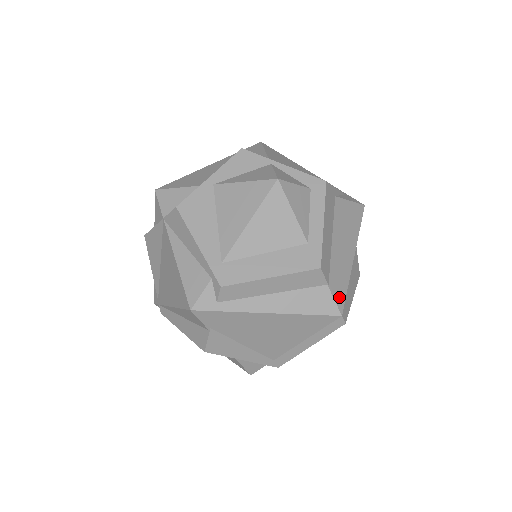
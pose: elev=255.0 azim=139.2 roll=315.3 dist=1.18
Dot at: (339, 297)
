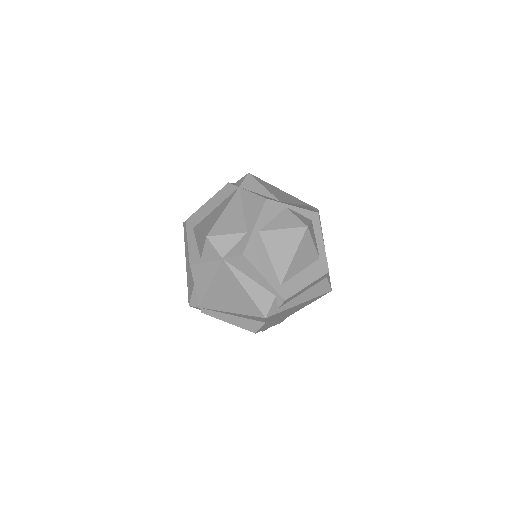
Dot at: (329, 280)
